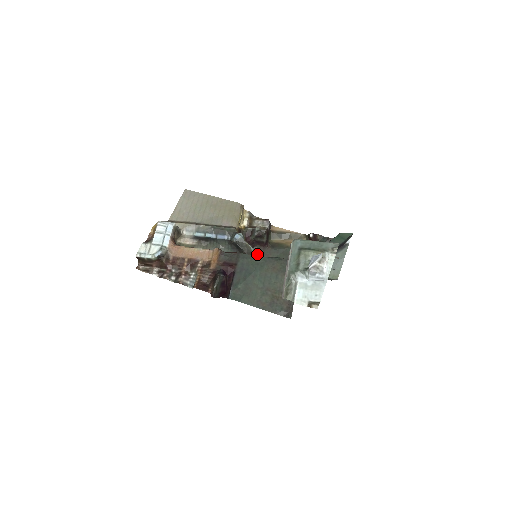
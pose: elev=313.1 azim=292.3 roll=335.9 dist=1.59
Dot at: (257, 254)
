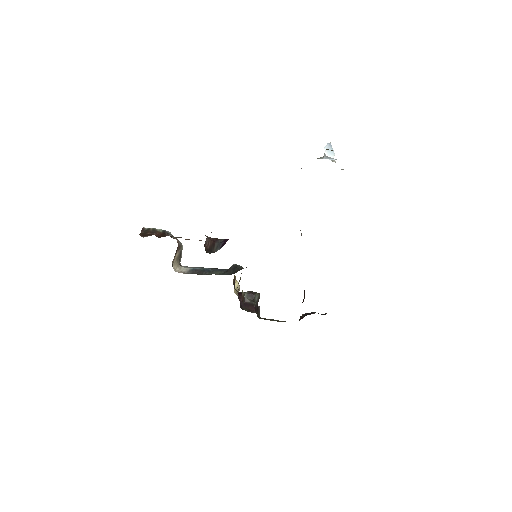
Dot at: occluded
